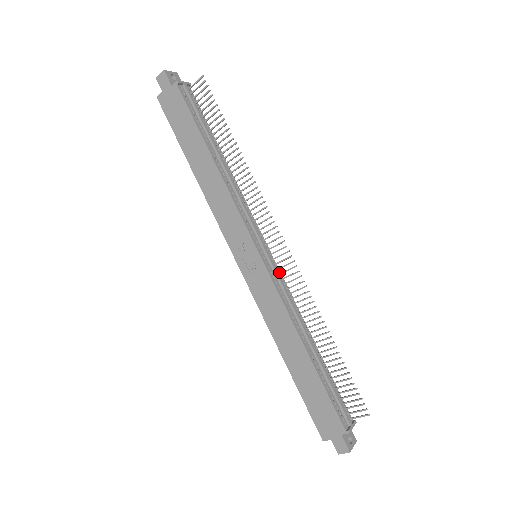
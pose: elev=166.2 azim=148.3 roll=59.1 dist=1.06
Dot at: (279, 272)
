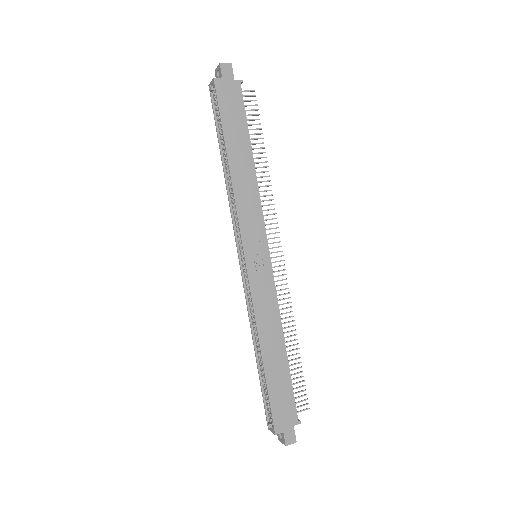
Dot at: occluded
